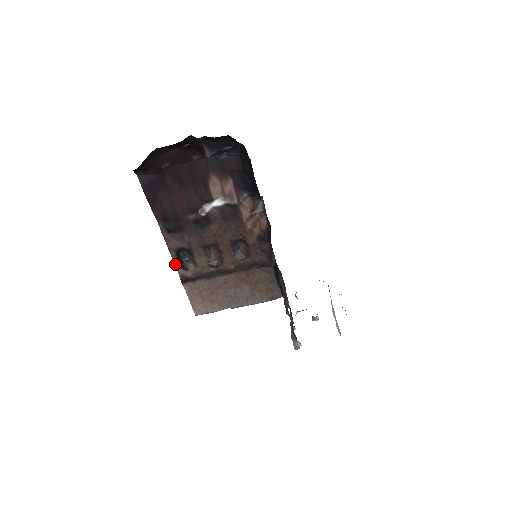
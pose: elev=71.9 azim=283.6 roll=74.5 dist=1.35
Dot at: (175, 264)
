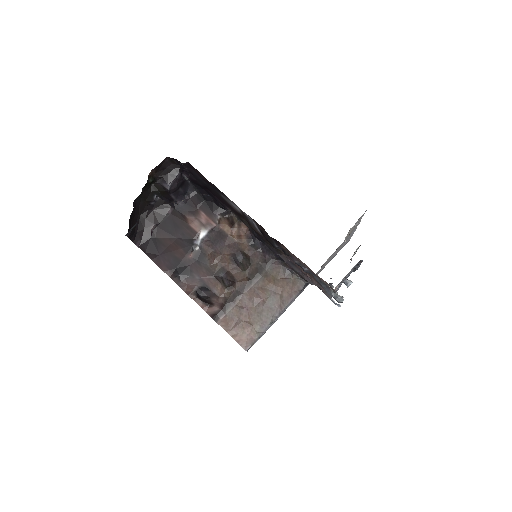
Dot at: (201, 307)
